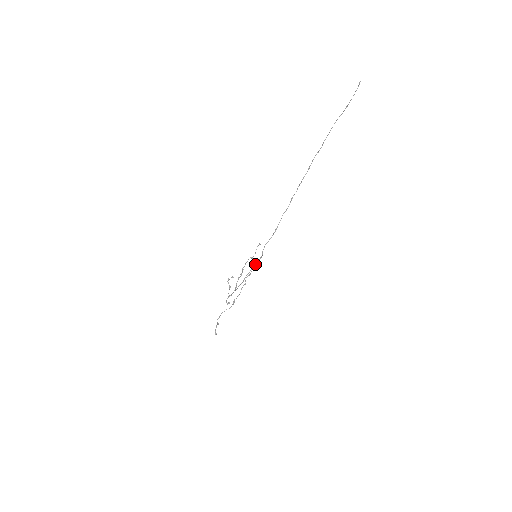
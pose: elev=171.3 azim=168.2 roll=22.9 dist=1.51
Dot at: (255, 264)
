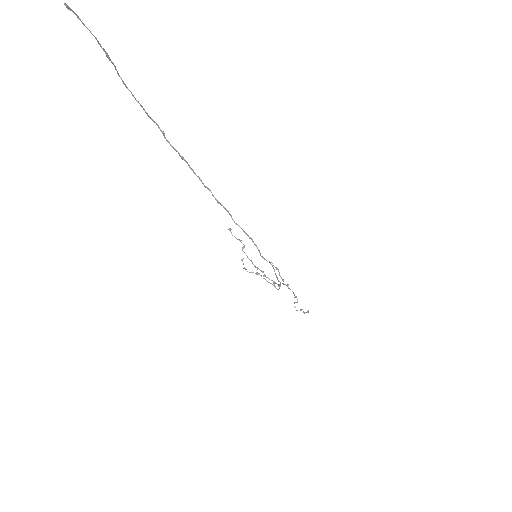
Dot at: occluded
